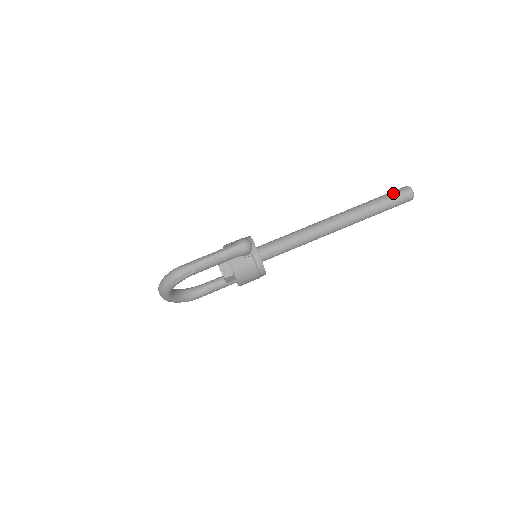
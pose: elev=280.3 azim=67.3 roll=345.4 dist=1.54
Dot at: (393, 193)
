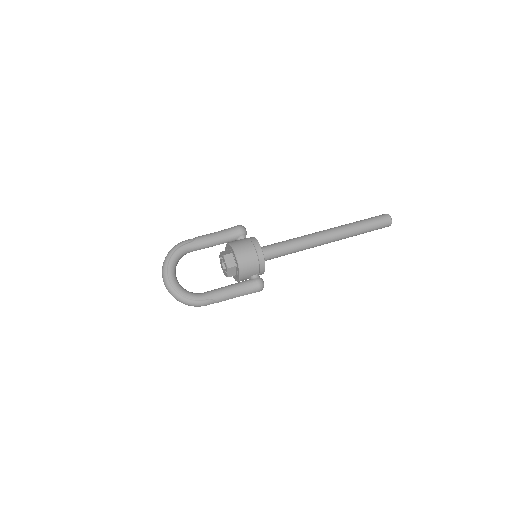
Dot at: occluded
